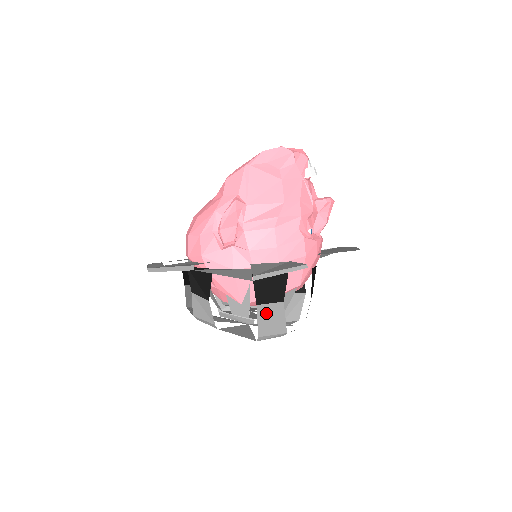
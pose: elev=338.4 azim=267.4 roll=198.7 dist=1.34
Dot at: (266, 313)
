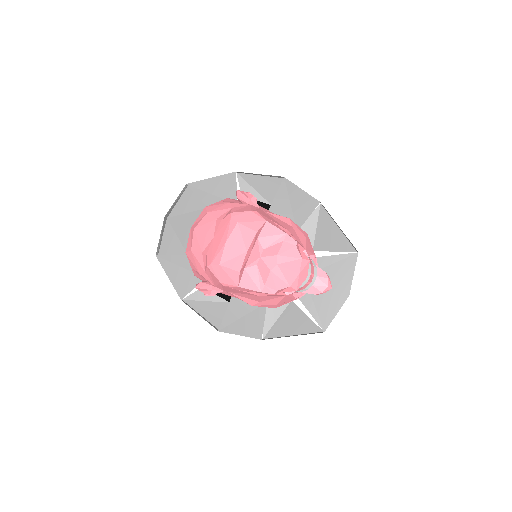
Dot at: occluded
